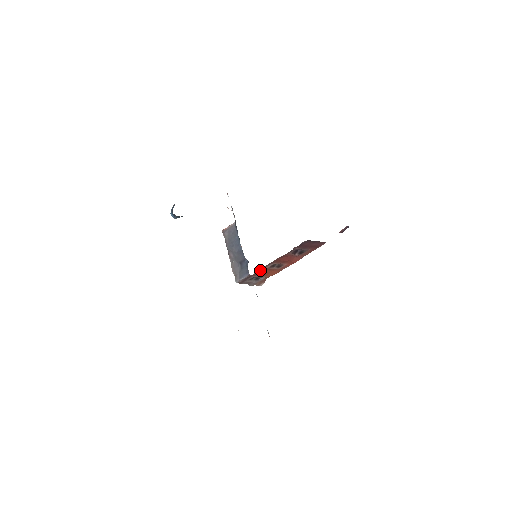
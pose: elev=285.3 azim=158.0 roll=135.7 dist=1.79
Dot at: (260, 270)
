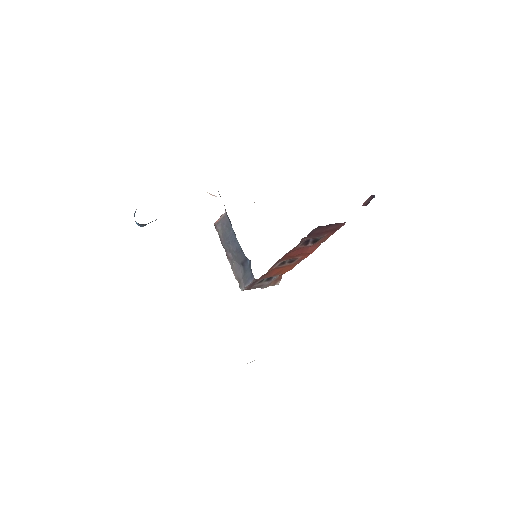
Dot at: occluded
